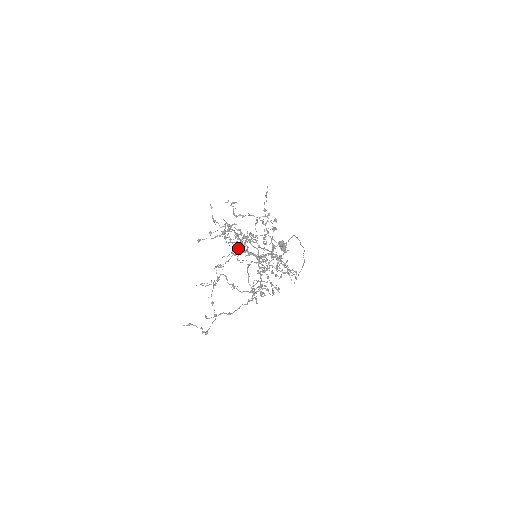
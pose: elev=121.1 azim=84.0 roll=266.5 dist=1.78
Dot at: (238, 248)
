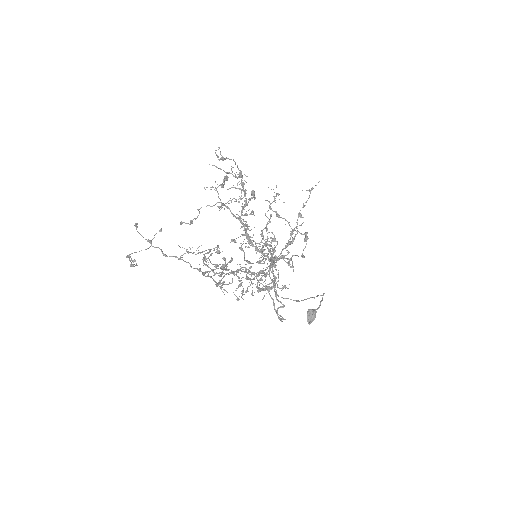
Dot at: occluded
